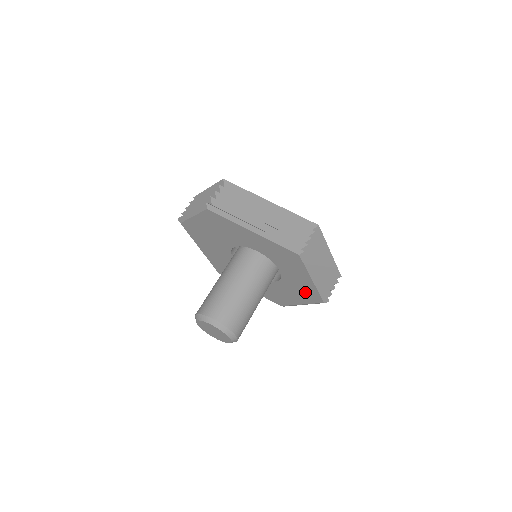
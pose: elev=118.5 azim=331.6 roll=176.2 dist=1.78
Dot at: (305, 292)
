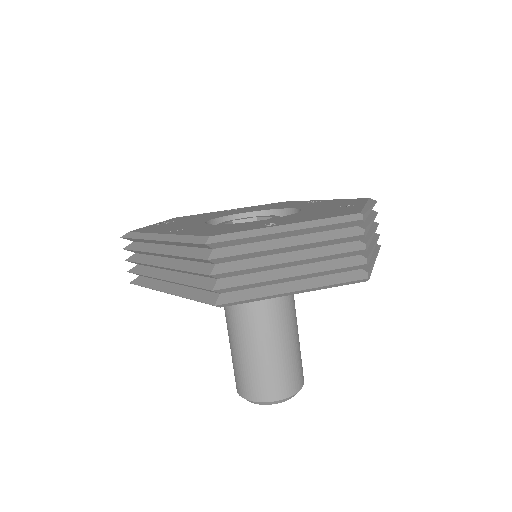
Dot at: occluded
